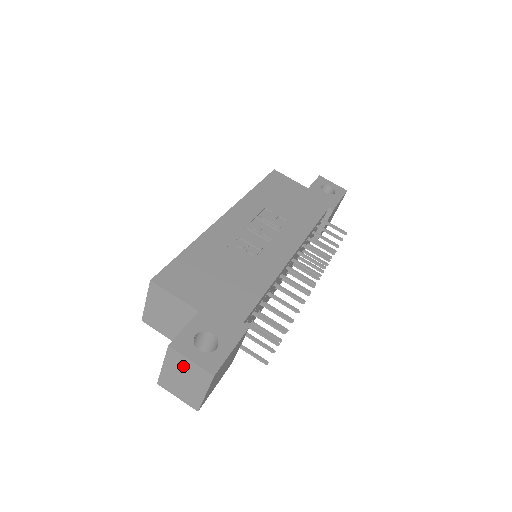
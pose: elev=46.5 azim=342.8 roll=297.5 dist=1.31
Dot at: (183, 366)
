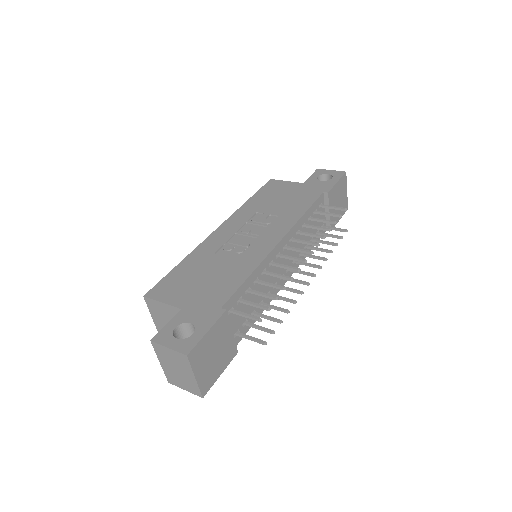
Dot at: (168, 356)
